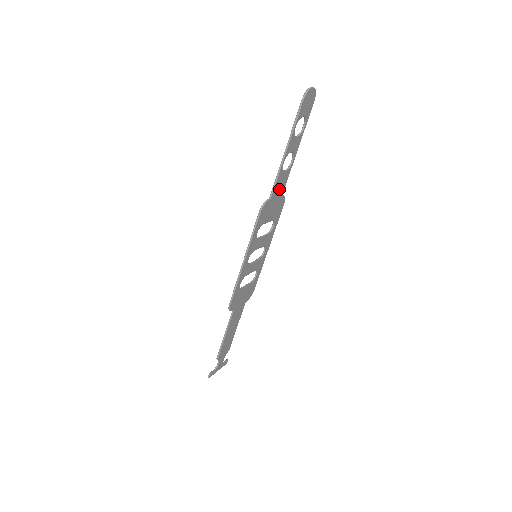
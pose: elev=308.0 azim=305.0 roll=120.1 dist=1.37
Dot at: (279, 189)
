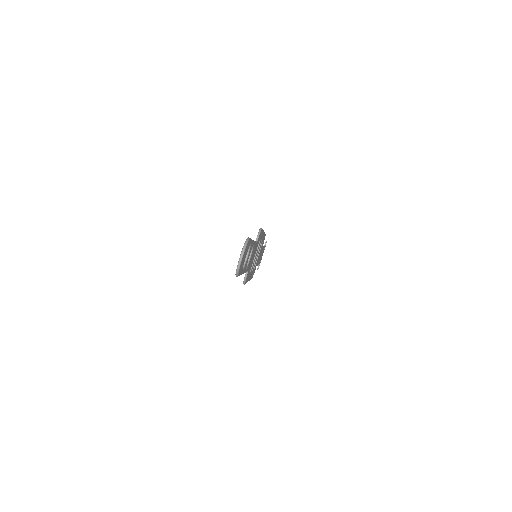
Dot at: (252, 256)
